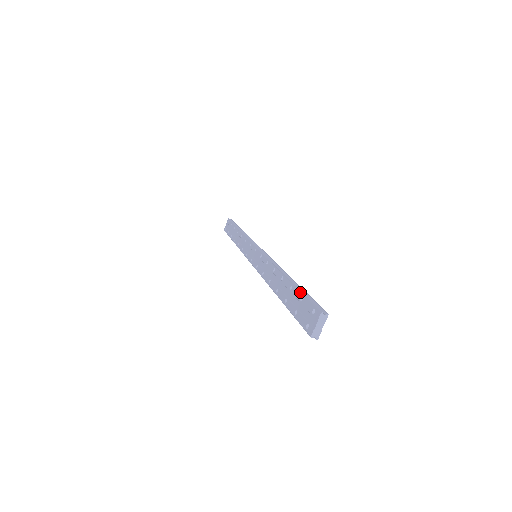
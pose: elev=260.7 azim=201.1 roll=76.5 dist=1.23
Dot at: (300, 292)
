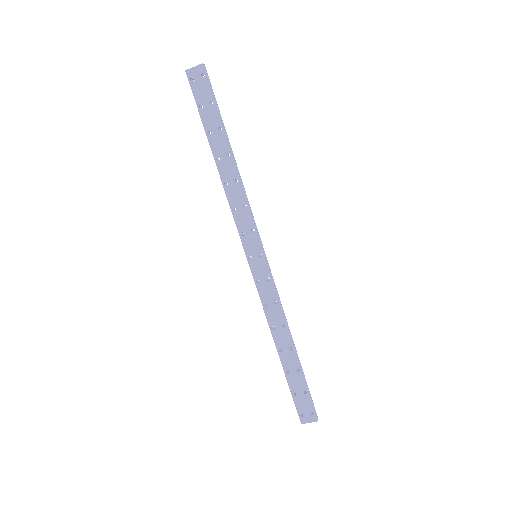
Dot at: (306, 387)
